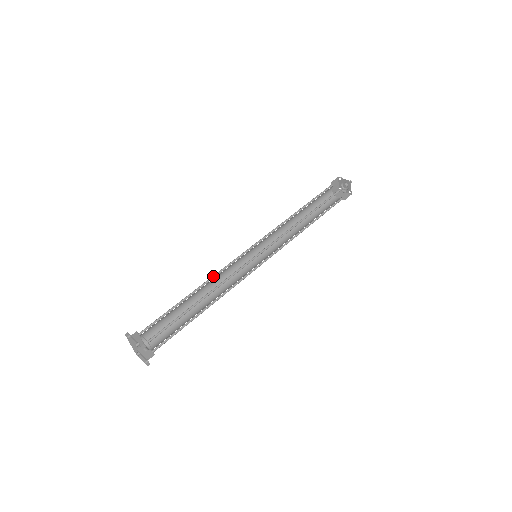
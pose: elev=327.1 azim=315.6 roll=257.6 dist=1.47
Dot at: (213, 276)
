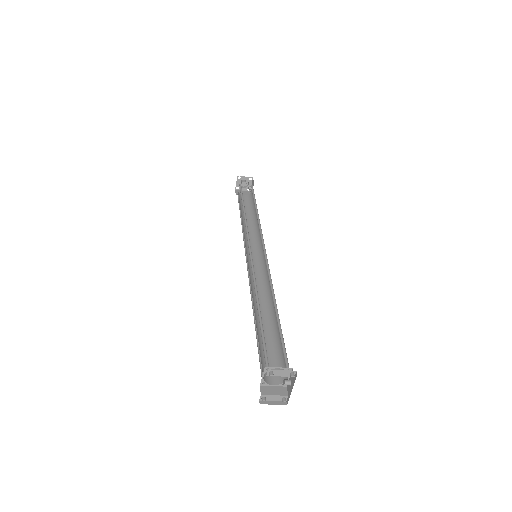
Dot at: occluded
